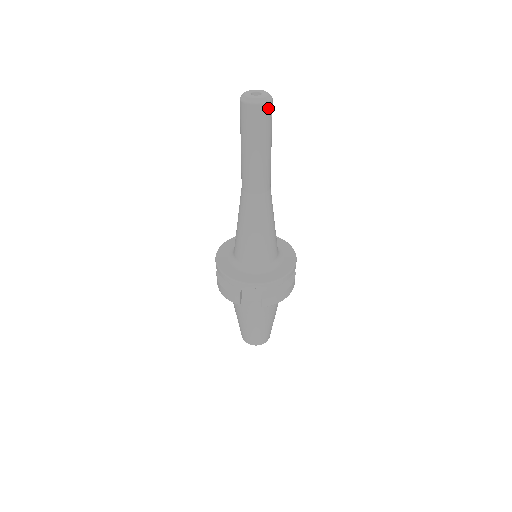
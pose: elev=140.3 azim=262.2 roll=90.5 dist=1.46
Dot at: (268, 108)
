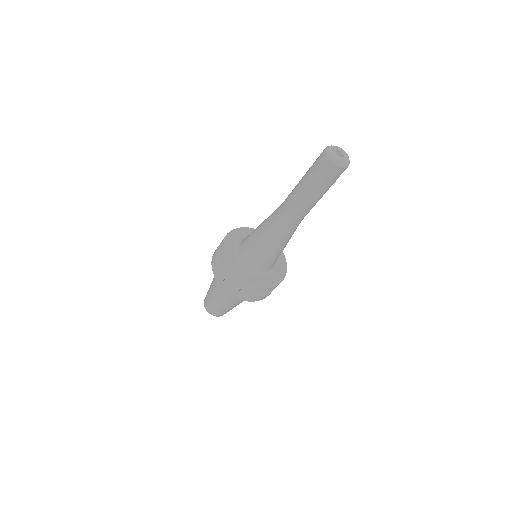
Dot at: (341, 171)
